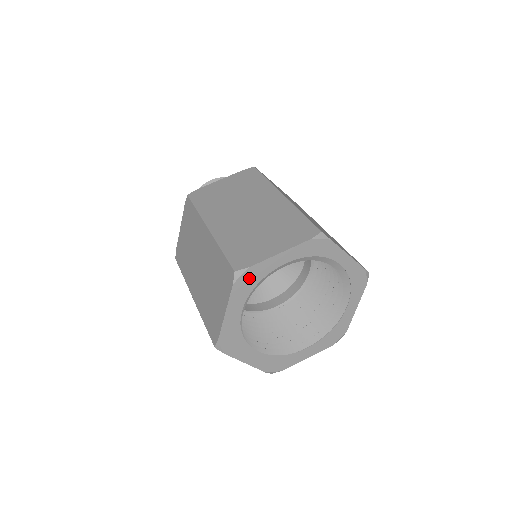
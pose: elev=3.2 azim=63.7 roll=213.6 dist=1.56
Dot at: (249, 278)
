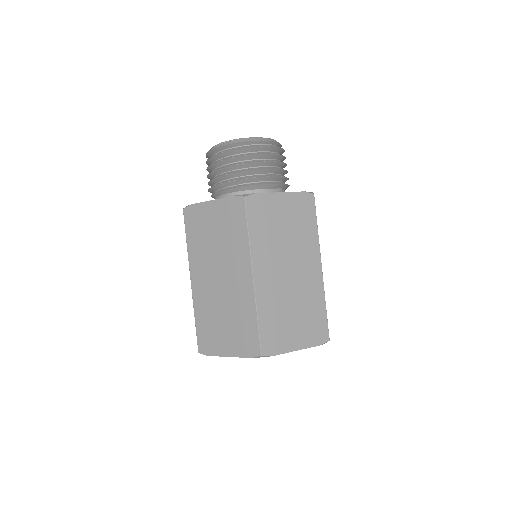
Dot at: occluded
